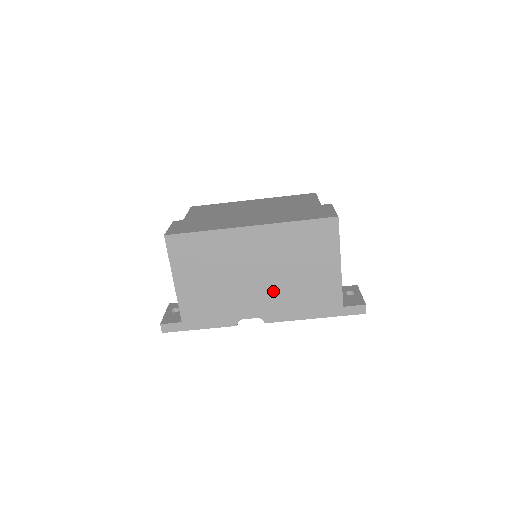
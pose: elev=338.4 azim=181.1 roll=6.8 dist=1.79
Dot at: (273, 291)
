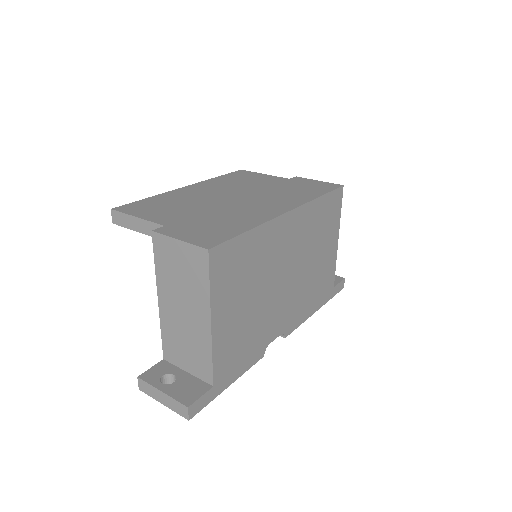
Dot at: (295, 292)
